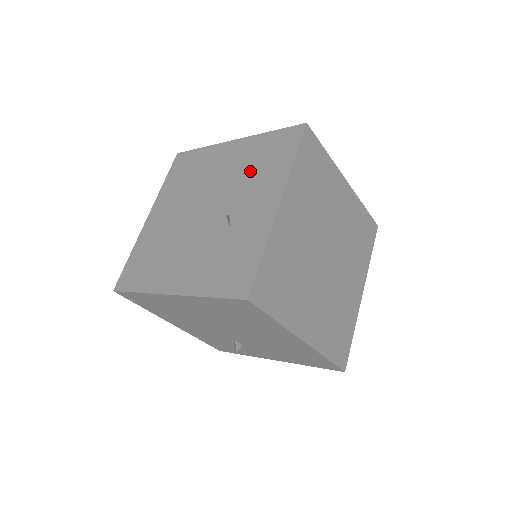
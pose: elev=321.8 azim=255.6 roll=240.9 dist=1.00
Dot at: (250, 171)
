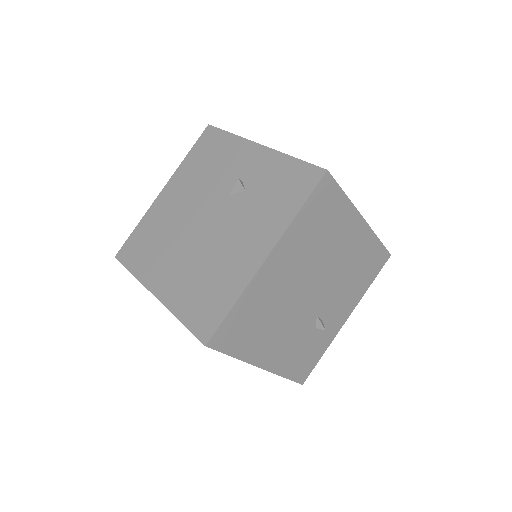
Dot at: (207, 172)
